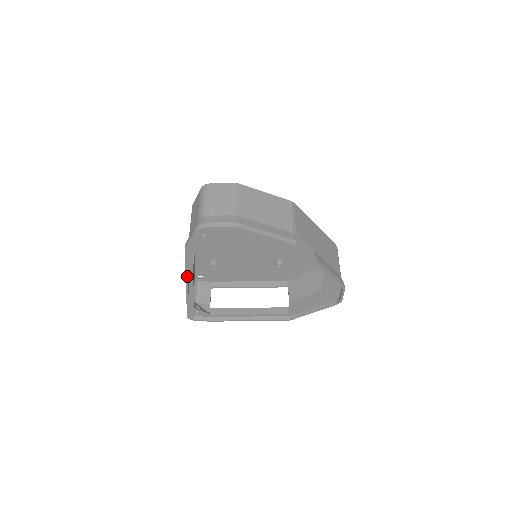
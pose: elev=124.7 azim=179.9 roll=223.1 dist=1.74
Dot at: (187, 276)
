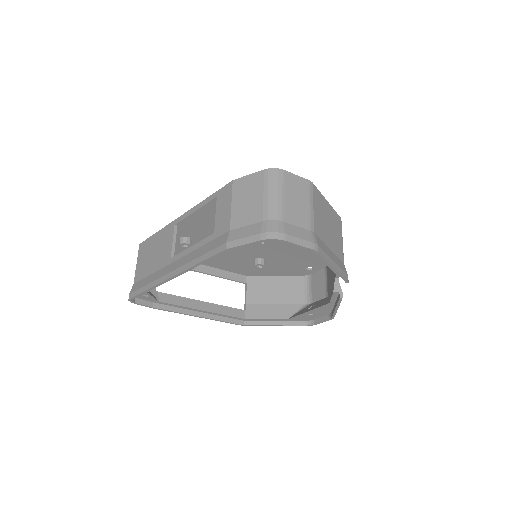
Dot at: (188, 270)
